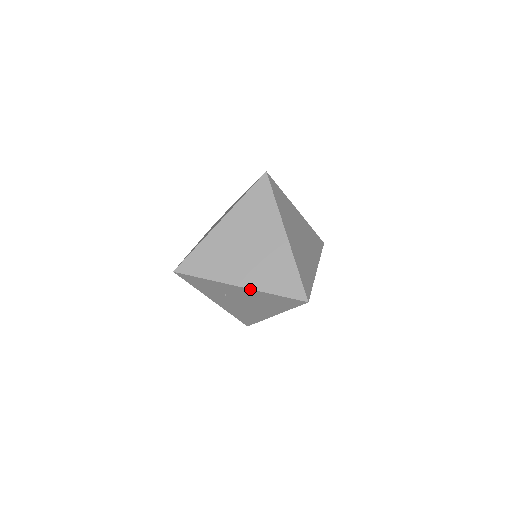
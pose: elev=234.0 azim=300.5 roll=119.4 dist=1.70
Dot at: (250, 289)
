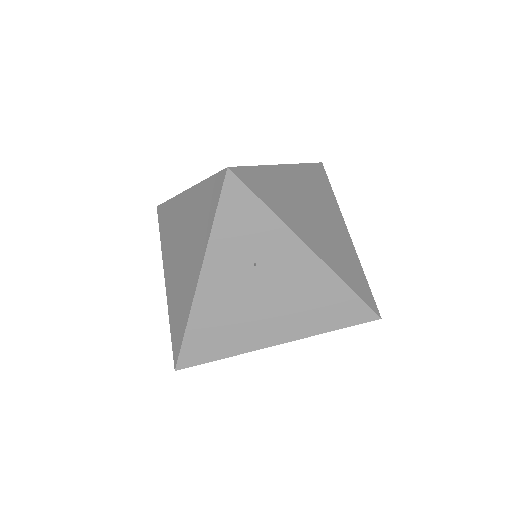
Dot at: (323, 262)
